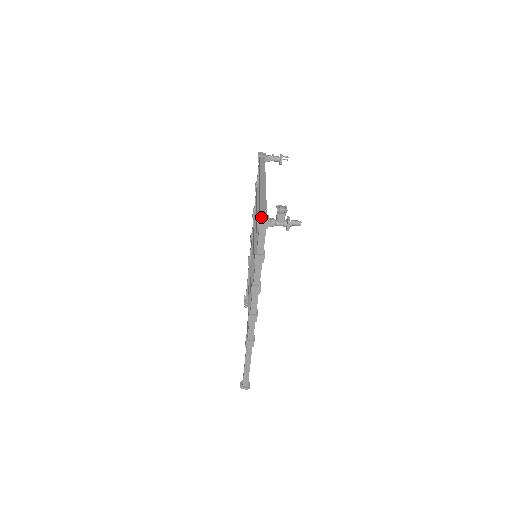
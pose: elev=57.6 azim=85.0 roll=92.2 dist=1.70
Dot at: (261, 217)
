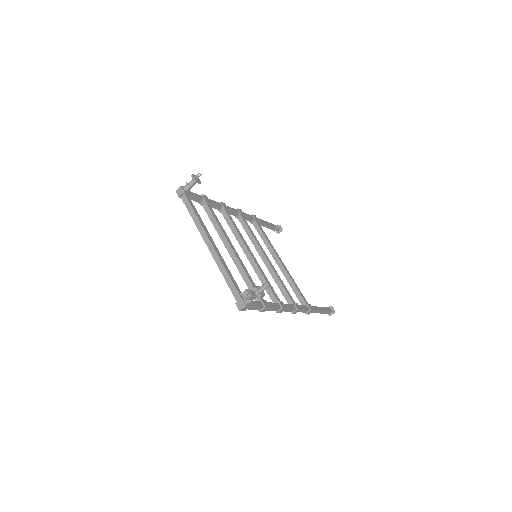
Dot at: (239, 306)
